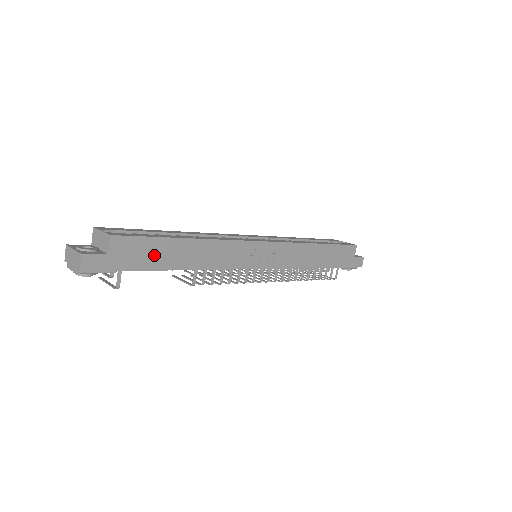
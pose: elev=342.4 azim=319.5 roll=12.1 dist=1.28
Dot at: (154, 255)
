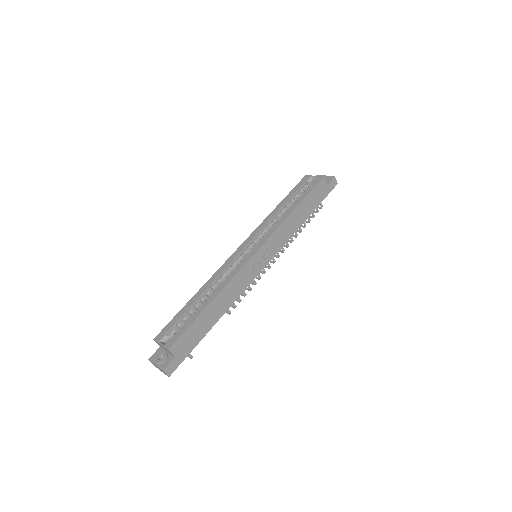
Dot at: (198, 332)
